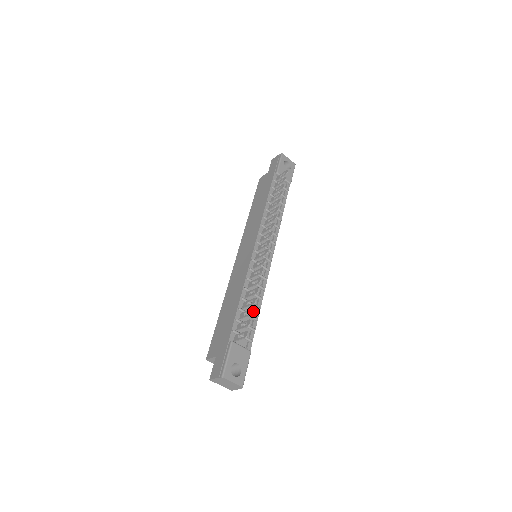
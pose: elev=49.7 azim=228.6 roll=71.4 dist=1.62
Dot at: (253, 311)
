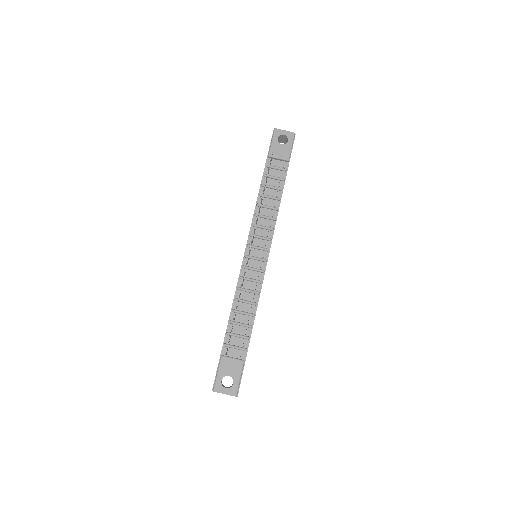
Dot at: occluded
